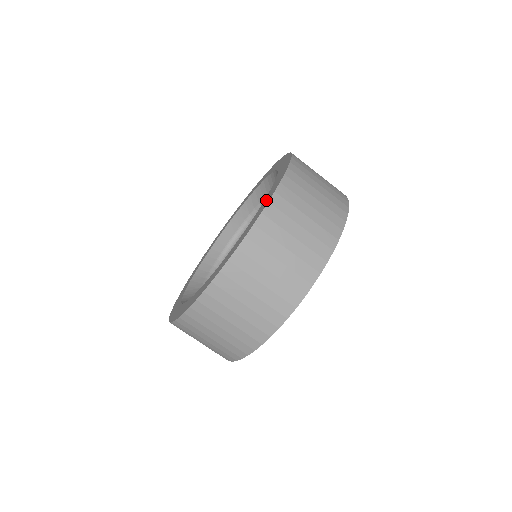
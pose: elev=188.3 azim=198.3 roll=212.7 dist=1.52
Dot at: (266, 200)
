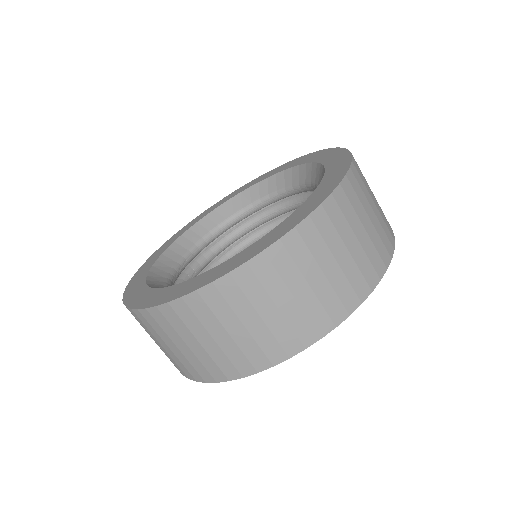
Dot at: (328, 183)
